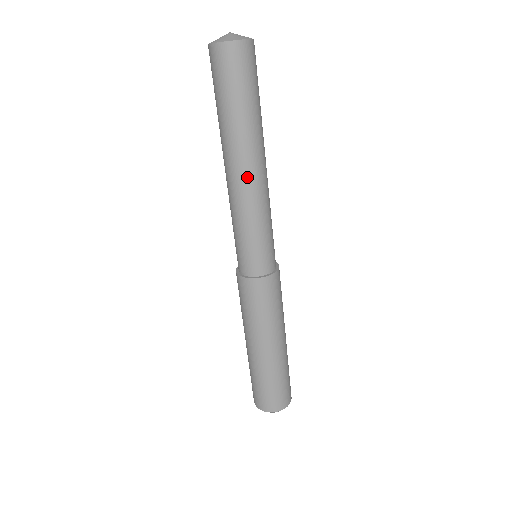
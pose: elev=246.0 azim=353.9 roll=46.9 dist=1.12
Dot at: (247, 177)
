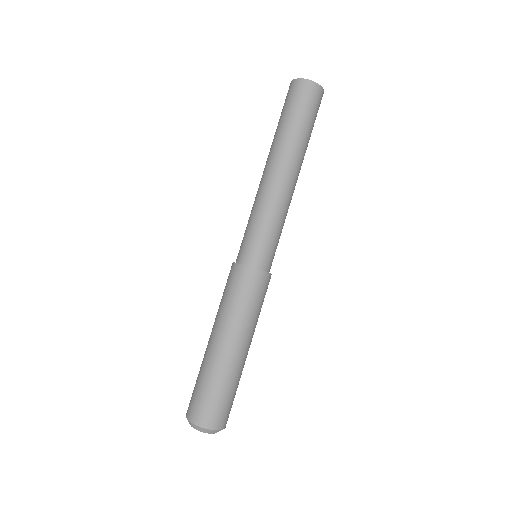
Dot at: (279, 177)
